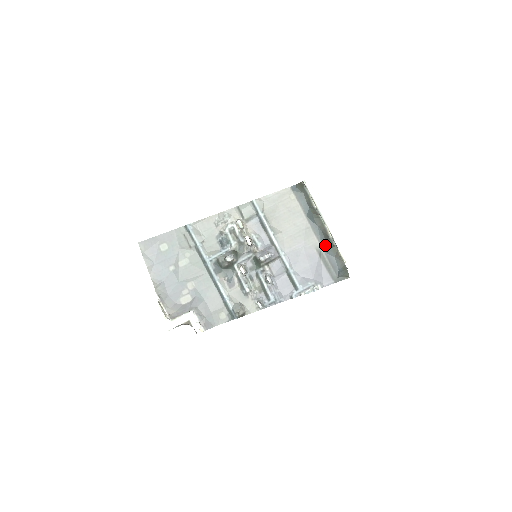
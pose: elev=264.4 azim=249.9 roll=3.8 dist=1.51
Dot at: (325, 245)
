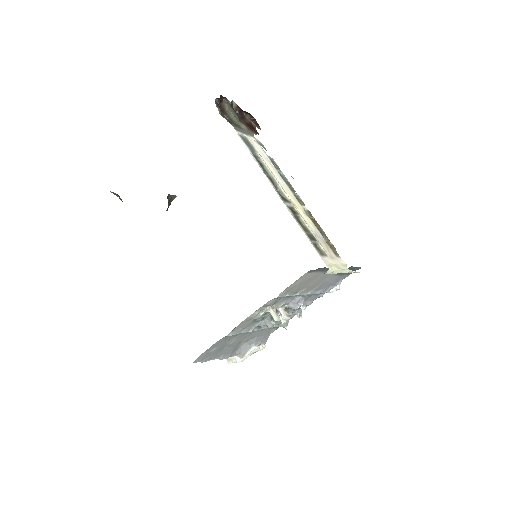
Dot at: occluded
